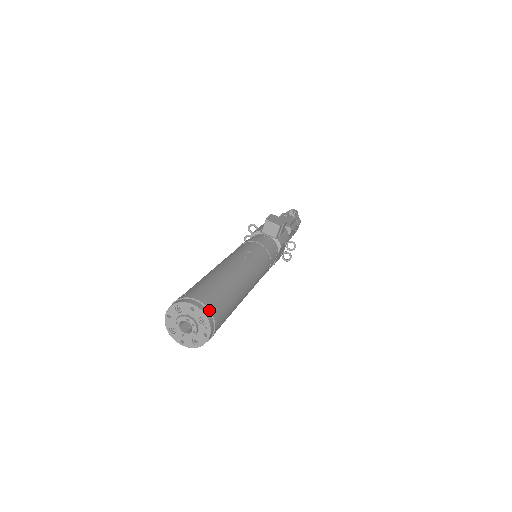
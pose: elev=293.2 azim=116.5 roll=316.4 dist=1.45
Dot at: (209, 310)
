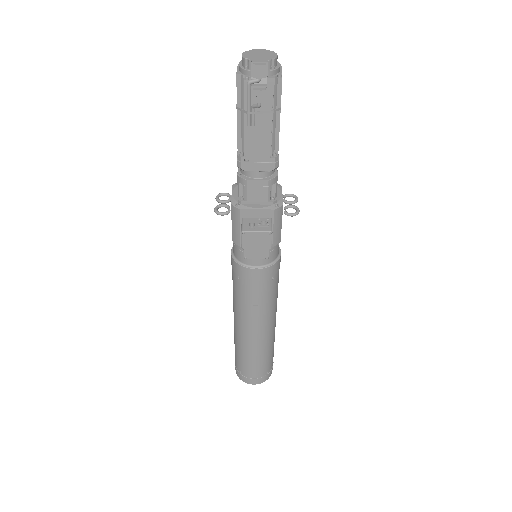
Dot at: (264, 379)
